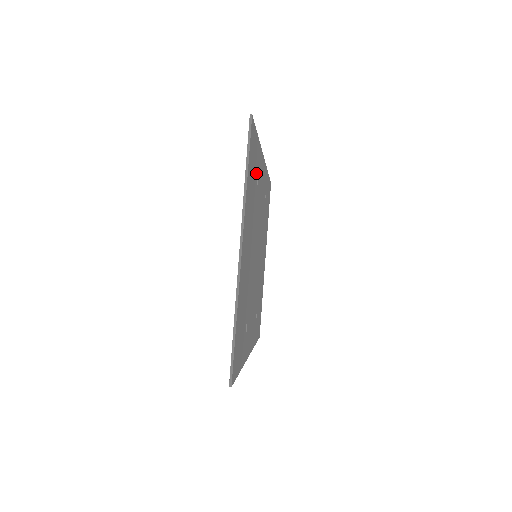
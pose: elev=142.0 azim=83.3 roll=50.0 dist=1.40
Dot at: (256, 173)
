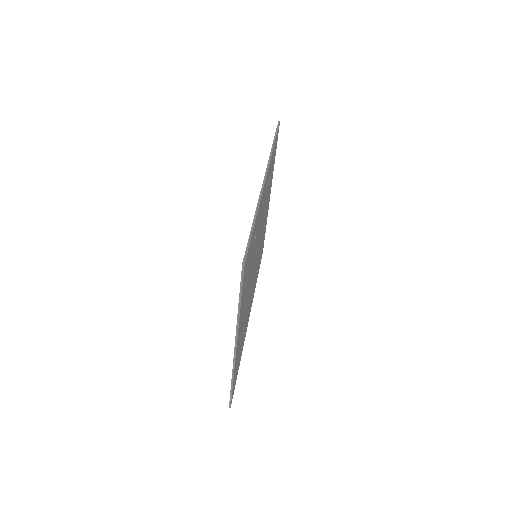
Dot at: (253, 243)
